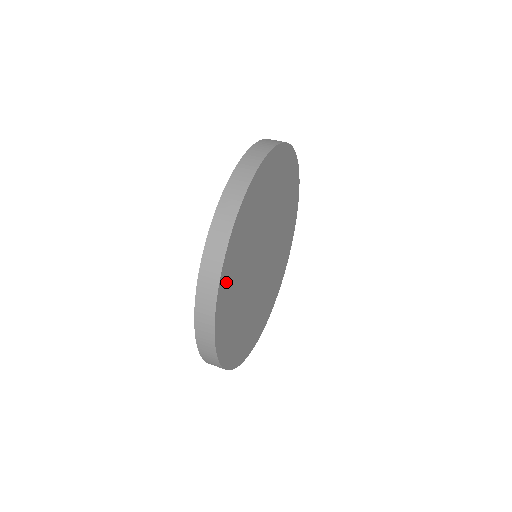
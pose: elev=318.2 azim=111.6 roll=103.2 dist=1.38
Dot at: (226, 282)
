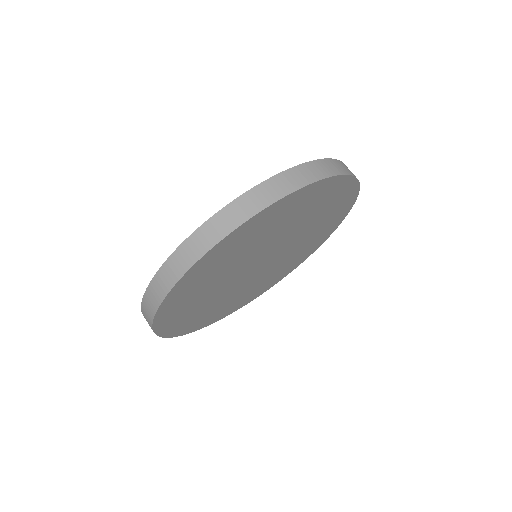
Dot at: (185, 327)
